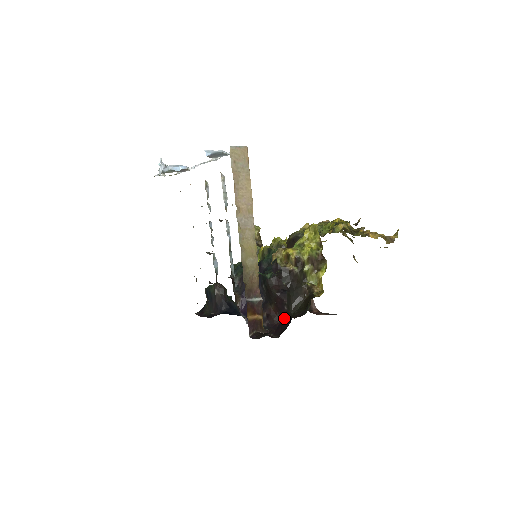
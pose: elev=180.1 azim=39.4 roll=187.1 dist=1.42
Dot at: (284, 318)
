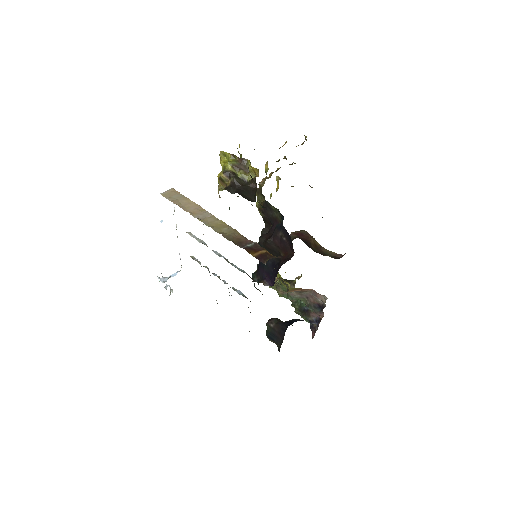
Dot at: (291, 246)
